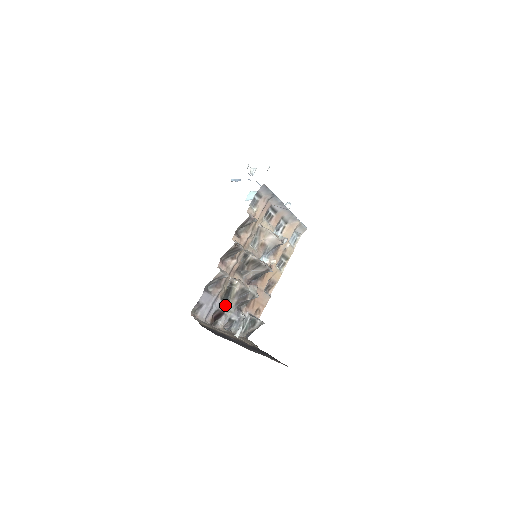
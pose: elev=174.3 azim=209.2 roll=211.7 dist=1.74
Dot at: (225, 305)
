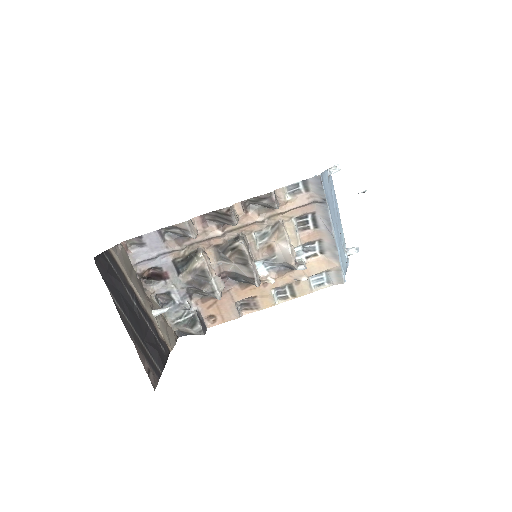
Dot at: (174, 272)
